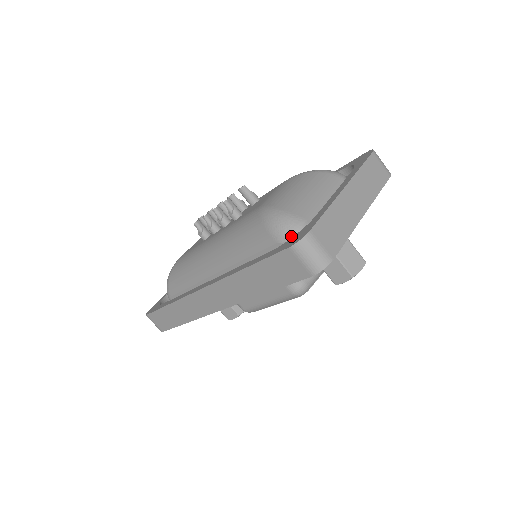
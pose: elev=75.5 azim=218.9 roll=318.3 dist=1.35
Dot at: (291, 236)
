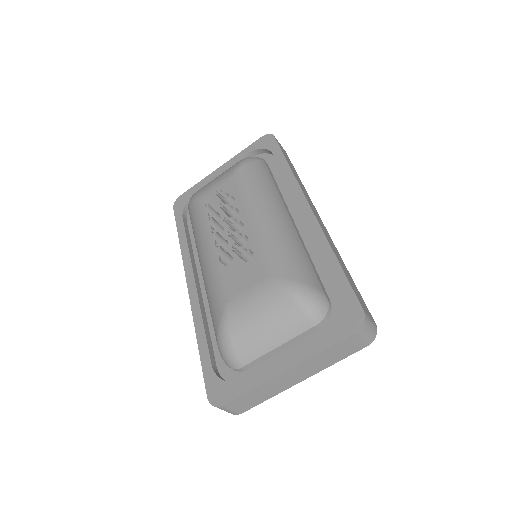
Dot at: (228, 366)
